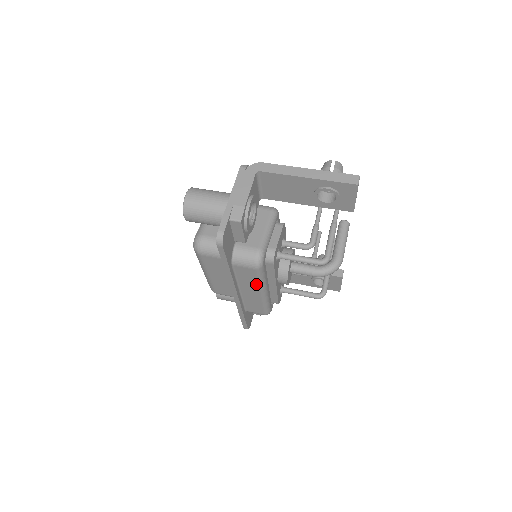
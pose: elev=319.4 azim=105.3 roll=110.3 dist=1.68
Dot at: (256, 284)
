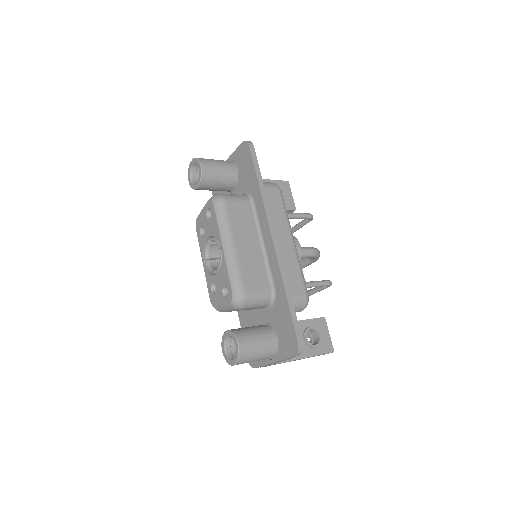
Dot at: (284, 219)
